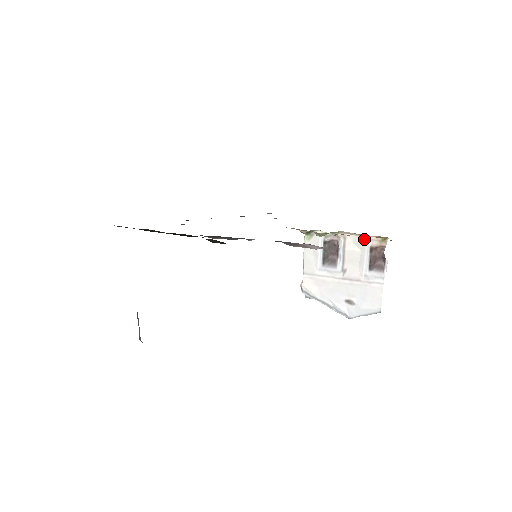
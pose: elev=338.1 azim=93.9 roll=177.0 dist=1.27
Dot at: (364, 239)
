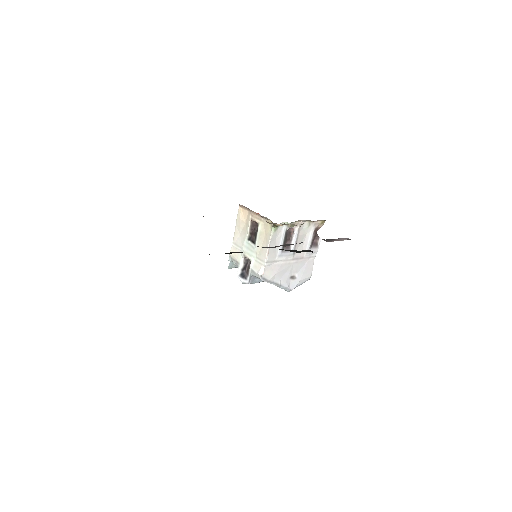
Dot at: (312, 224)
